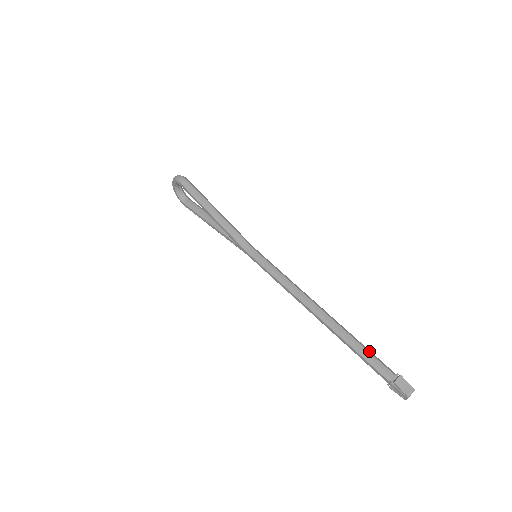
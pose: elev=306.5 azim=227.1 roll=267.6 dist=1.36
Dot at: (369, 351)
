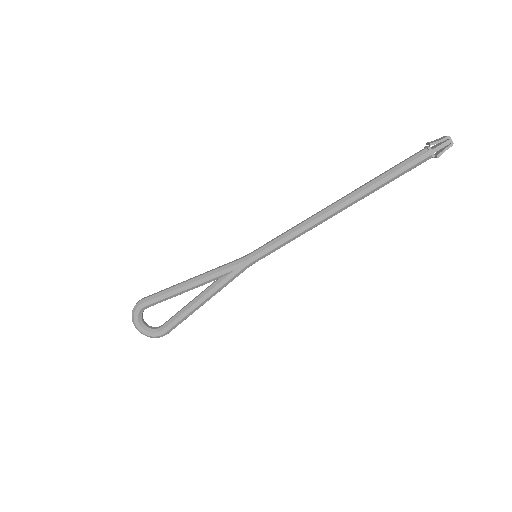
Dot at: (394, 167)
